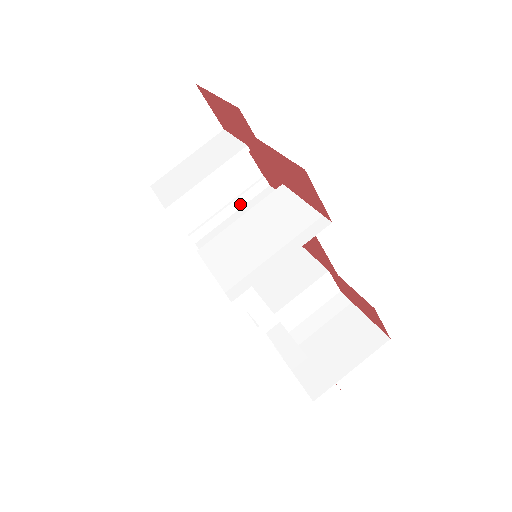
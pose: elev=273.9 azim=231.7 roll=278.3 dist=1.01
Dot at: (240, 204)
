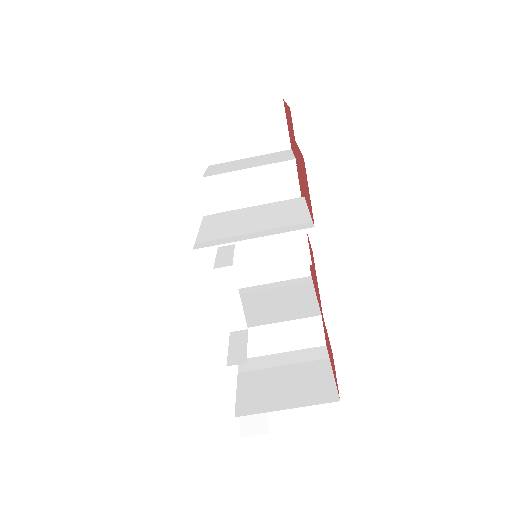
Dot at: occluded
